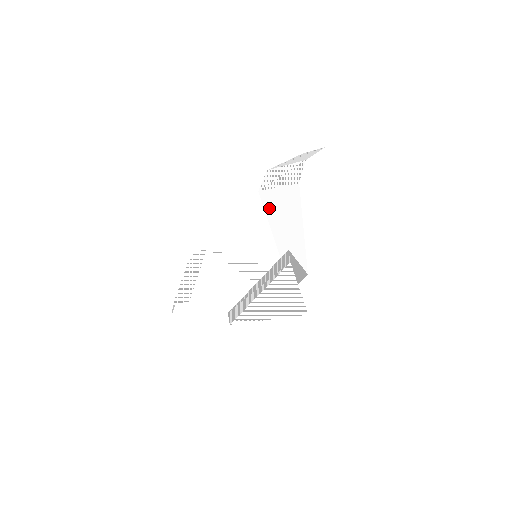
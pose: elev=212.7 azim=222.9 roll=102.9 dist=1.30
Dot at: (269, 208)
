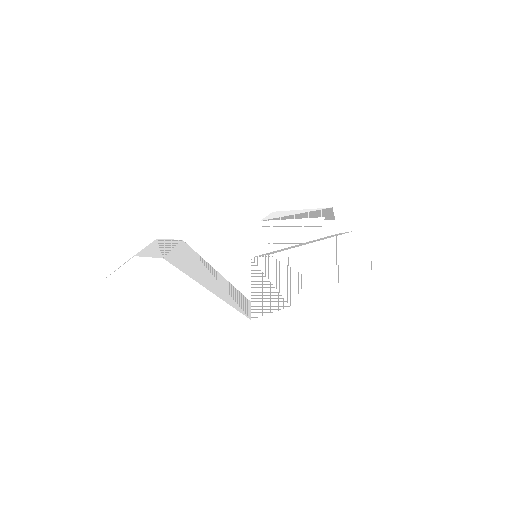
Dot at: (267, 237)
